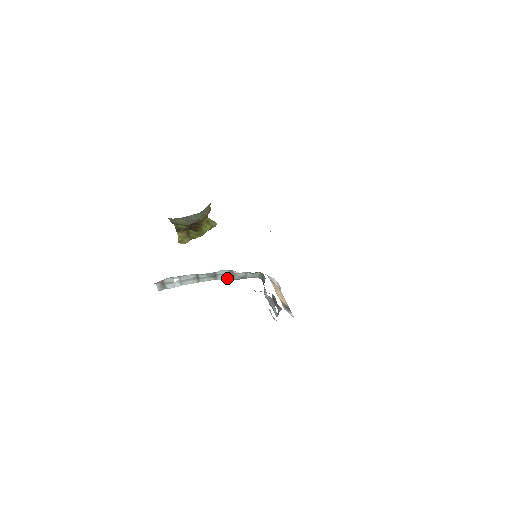
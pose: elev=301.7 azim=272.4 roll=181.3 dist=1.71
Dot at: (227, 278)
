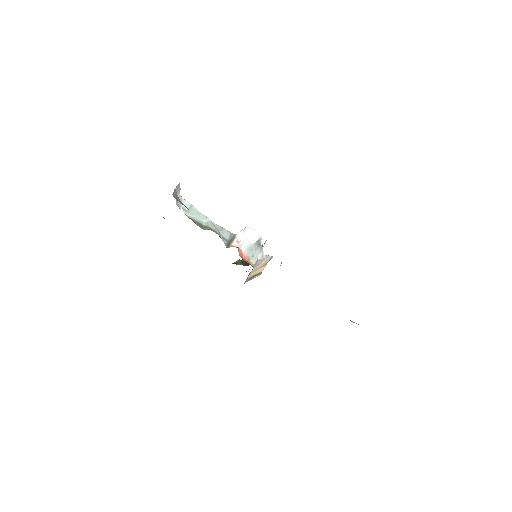
Dot at: (230, 233)
